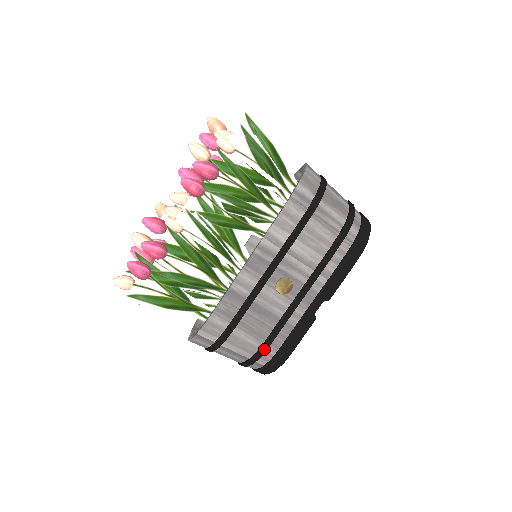
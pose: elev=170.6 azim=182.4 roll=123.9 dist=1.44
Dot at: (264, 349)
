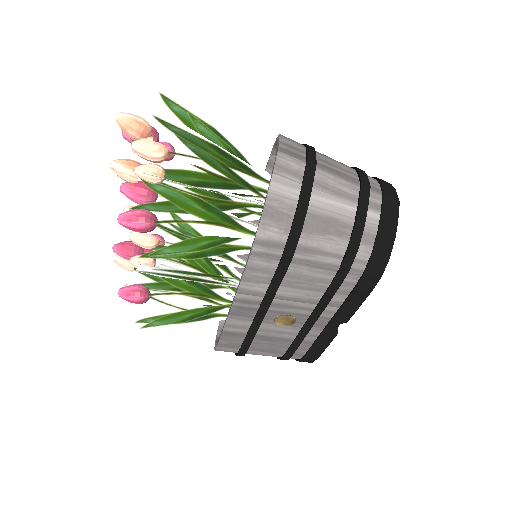
Dot at: (287, 358)
